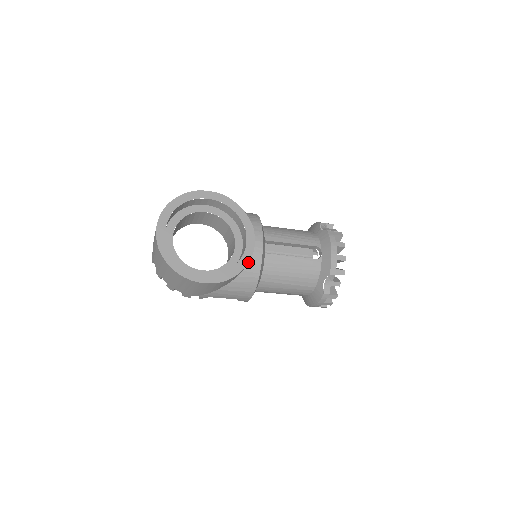
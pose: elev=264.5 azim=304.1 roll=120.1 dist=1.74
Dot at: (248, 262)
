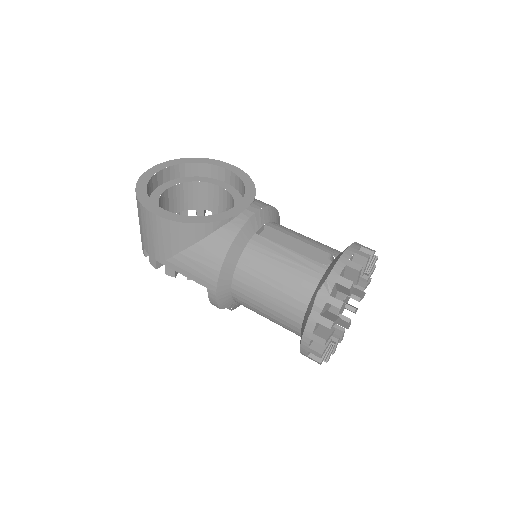
Dot at: (221, 220)
